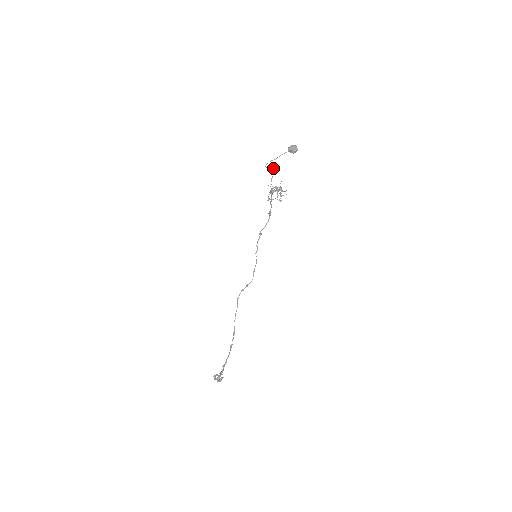
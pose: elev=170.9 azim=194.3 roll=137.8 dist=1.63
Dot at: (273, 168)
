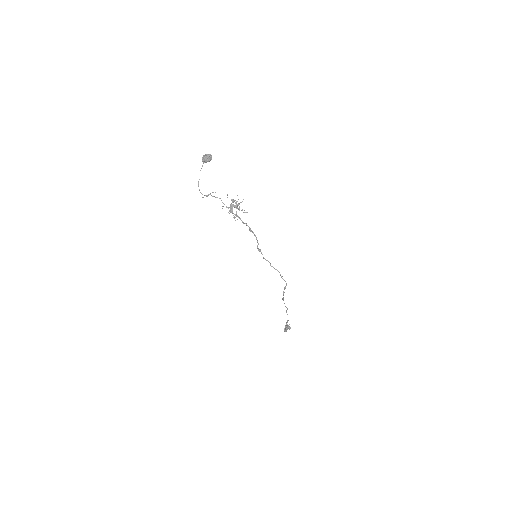
Dot at: occluded
